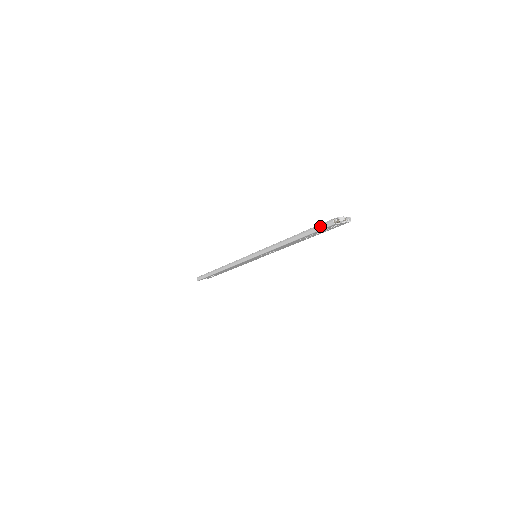
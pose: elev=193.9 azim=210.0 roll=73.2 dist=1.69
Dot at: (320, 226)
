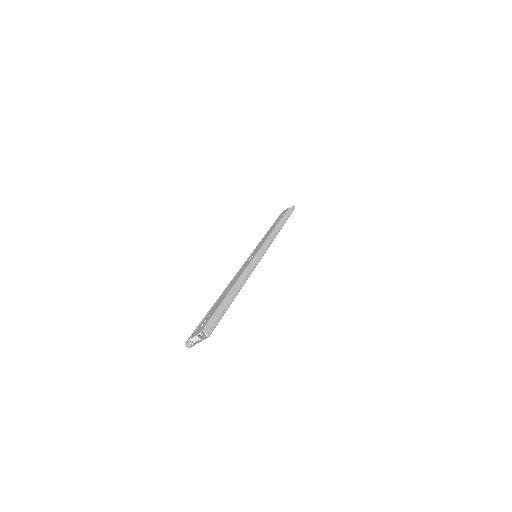
Dot at: occluded
